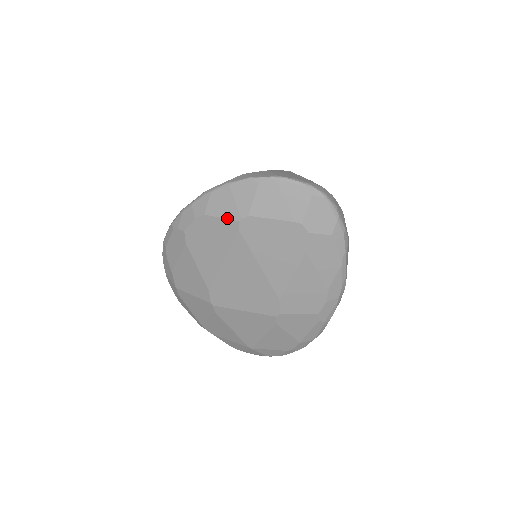
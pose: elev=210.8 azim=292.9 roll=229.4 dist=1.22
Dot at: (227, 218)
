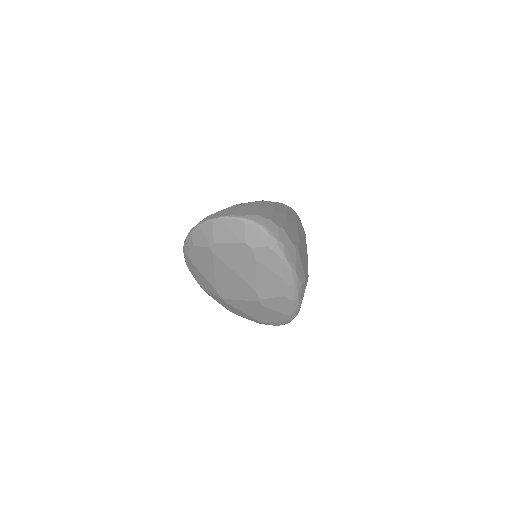
Dot at: (204, 246)
